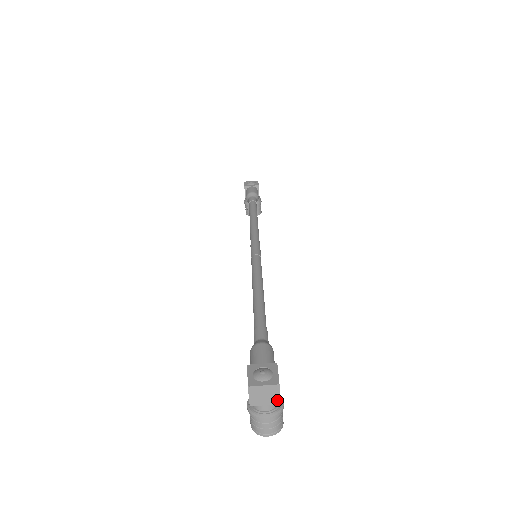
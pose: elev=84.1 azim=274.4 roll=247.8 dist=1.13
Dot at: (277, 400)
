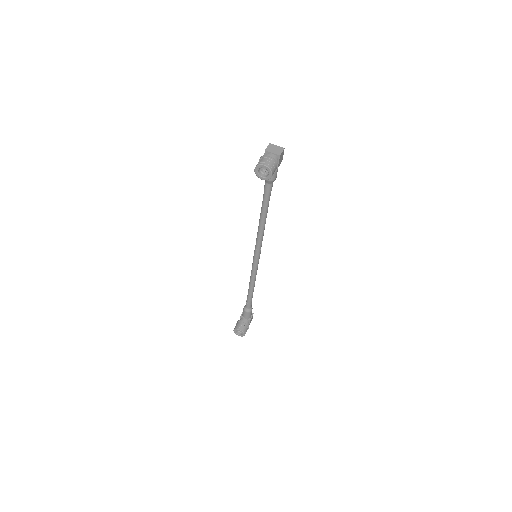
Dot at: (279, 153)
